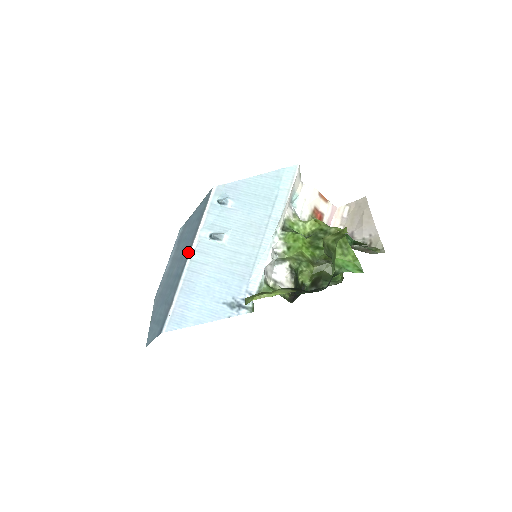
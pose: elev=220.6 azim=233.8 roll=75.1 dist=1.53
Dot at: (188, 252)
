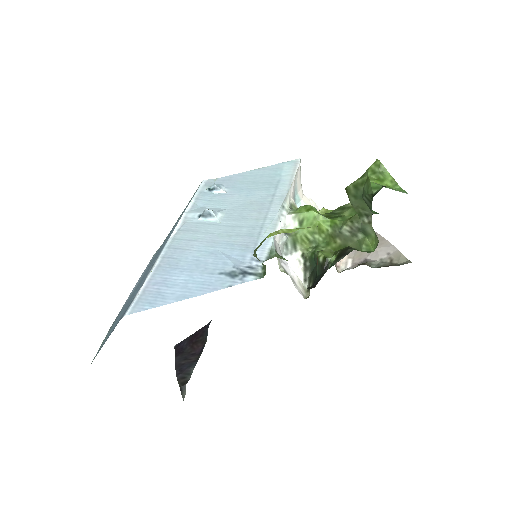
Dot at: (169, 236)
